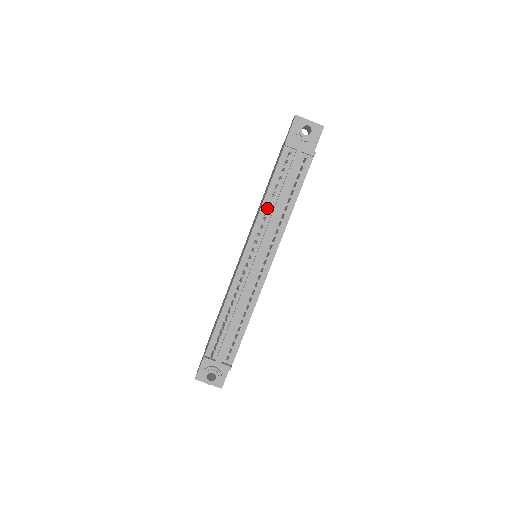
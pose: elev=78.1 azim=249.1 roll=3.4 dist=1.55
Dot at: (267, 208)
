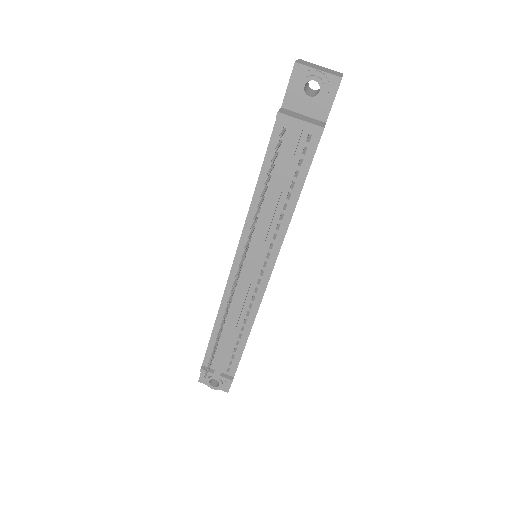
Dot at: occluded
